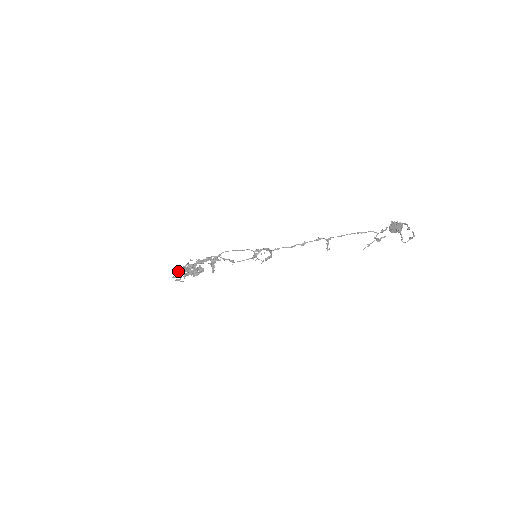
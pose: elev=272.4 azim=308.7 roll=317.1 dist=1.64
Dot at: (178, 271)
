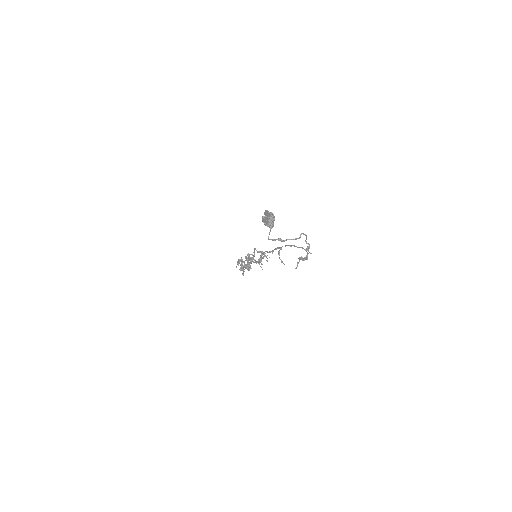
Dot at: (243, 265)
